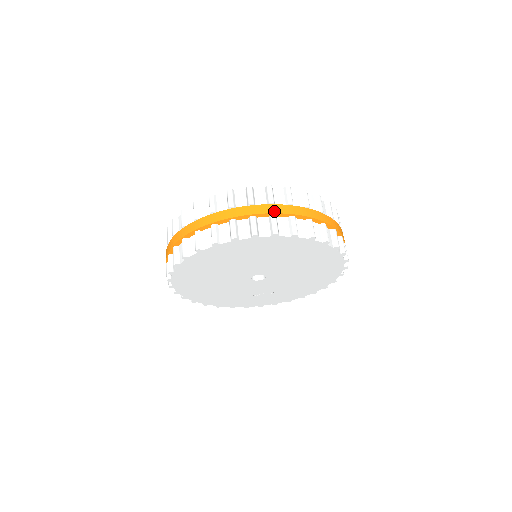
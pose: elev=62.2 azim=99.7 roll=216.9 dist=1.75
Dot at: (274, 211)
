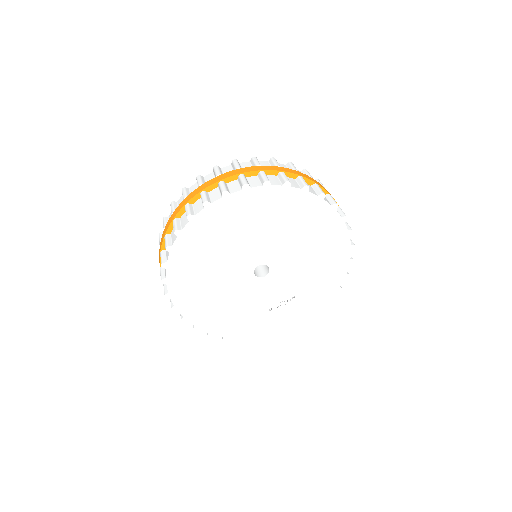
Dot at: (241, 172)
